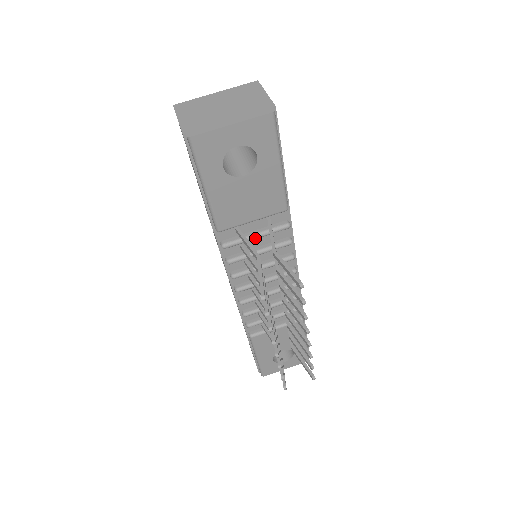
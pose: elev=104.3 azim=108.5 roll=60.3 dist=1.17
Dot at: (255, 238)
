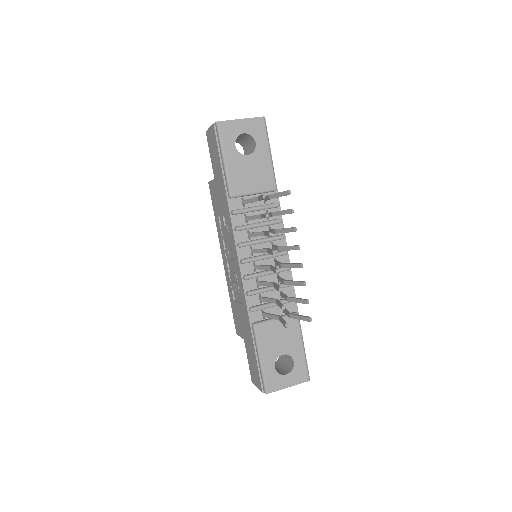
Dot at: (256, 209)
